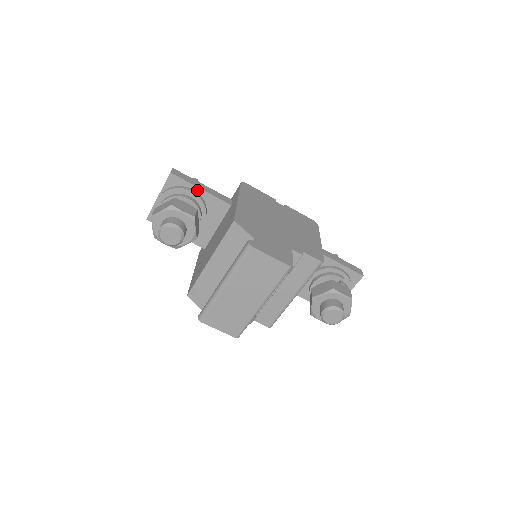
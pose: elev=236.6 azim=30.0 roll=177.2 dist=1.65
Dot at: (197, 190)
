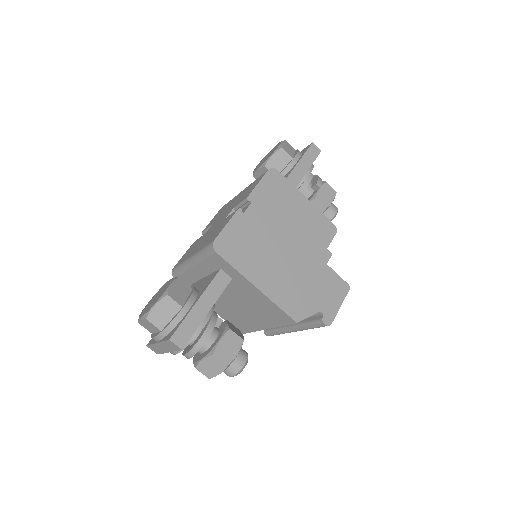
Dot at: (204, 316)
